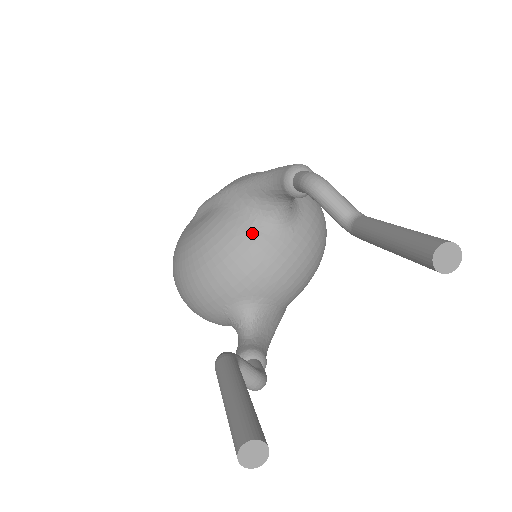
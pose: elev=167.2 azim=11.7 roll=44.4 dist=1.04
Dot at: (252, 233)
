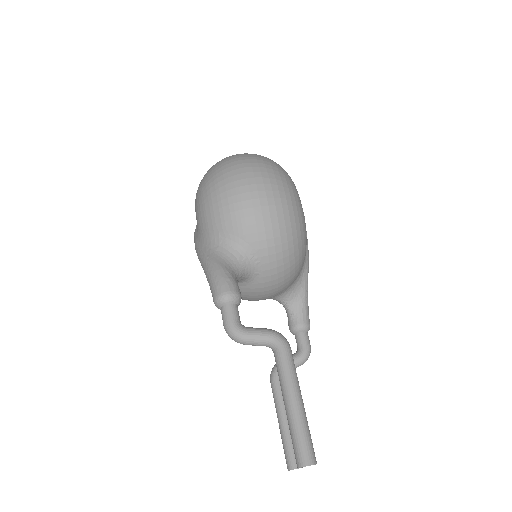
Dot at: occluded
